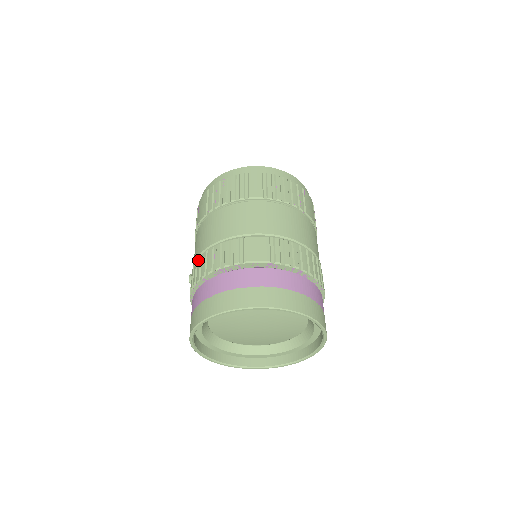
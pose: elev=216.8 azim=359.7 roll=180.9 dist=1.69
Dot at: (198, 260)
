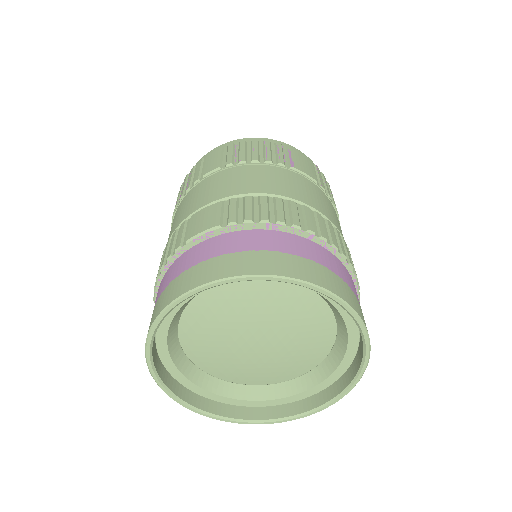
Dot at: occluded
